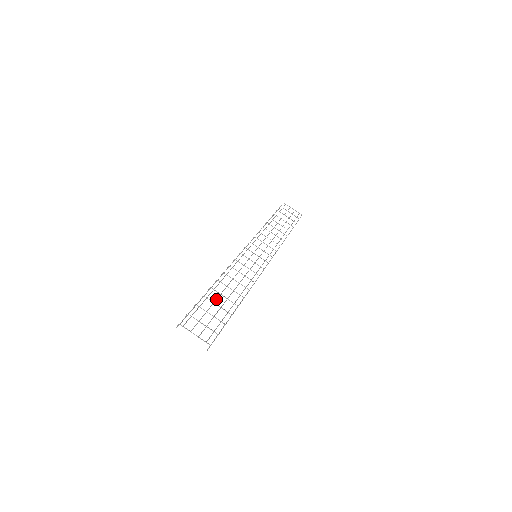
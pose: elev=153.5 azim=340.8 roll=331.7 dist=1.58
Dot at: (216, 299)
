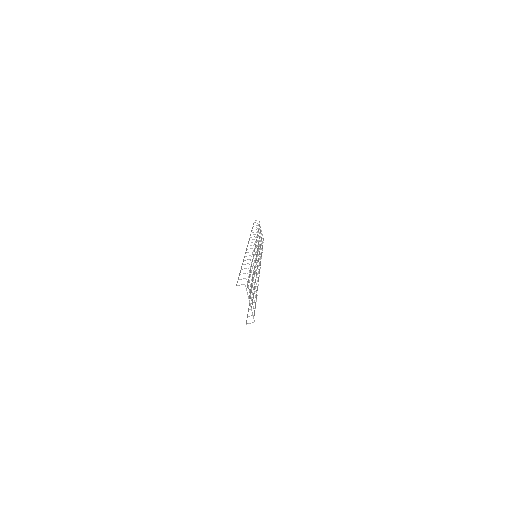
Dot at: occluded
